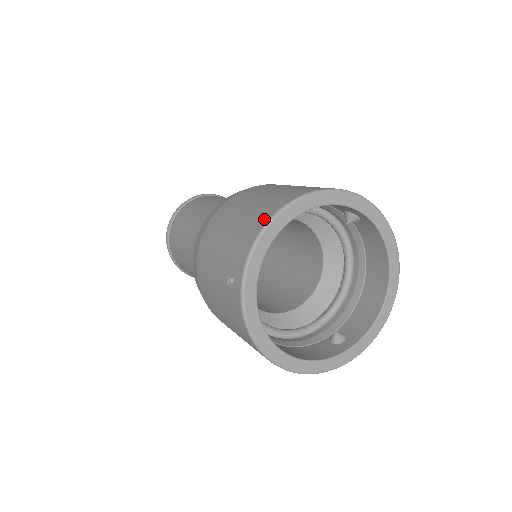
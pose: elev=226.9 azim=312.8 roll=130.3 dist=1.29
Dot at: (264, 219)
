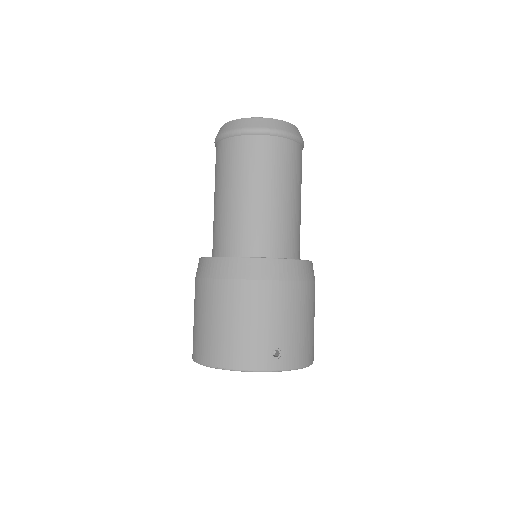
Dot at: (197, 357)
